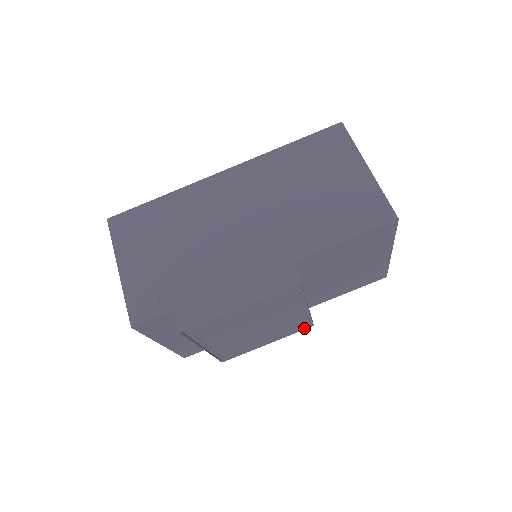
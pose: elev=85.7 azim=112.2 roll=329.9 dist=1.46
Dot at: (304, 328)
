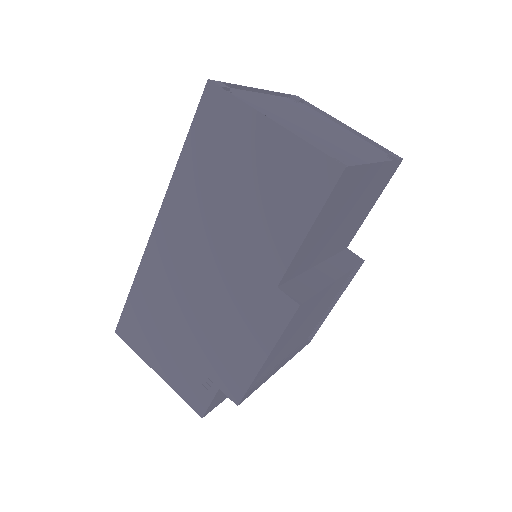
Dot at: (357, 269)
